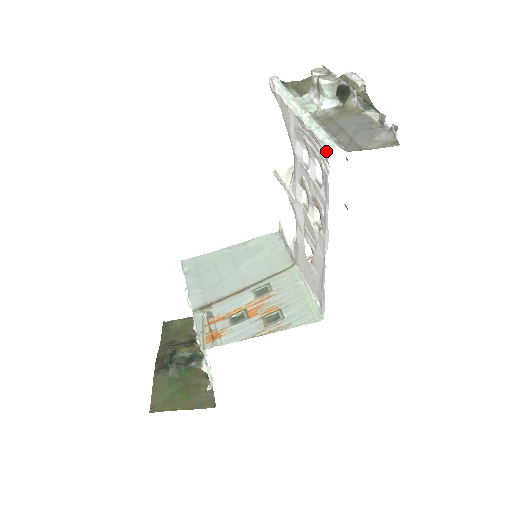
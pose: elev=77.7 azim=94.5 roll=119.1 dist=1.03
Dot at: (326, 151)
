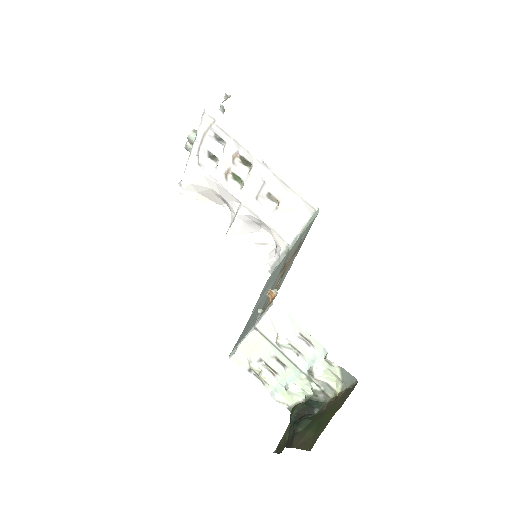
Dot at: (204, 114)
